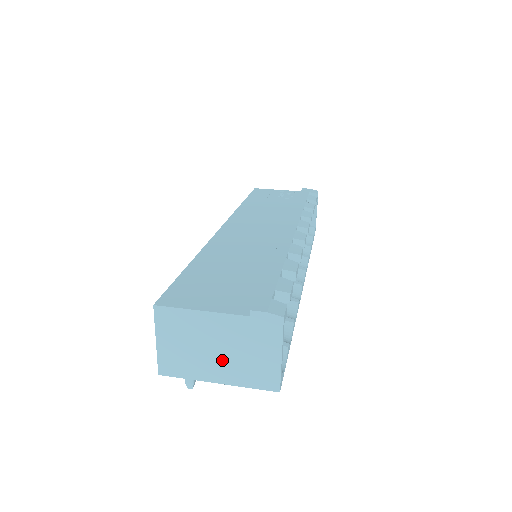
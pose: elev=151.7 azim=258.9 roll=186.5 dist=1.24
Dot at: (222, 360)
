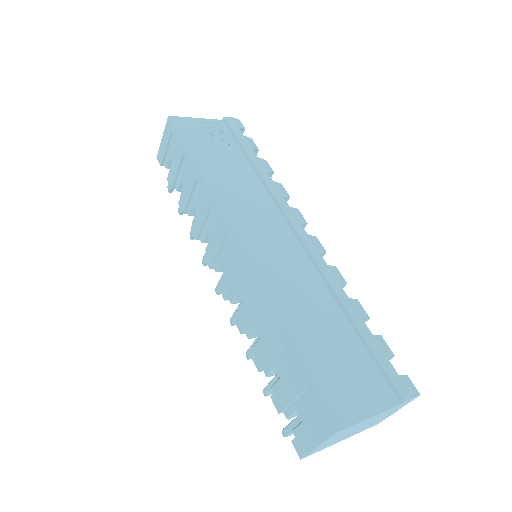
Dot at: (358, 430)
